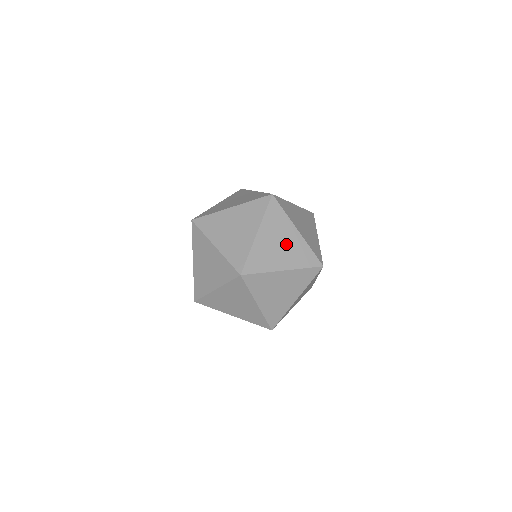
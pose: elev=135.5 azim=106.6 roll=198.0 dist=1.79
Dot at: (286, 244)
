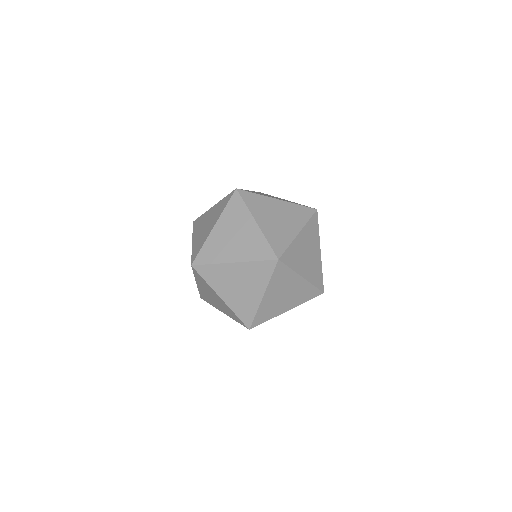
Dot at: (278, 198)
